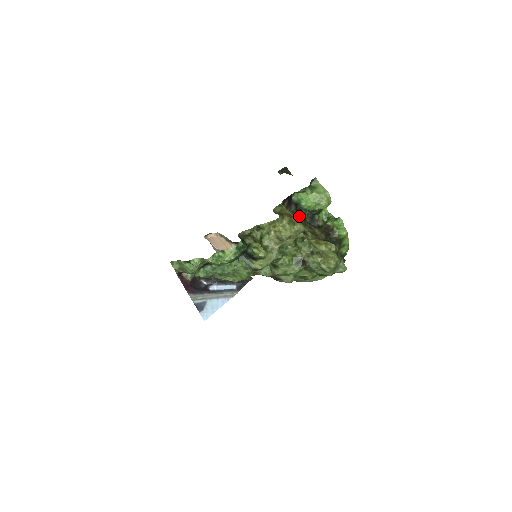
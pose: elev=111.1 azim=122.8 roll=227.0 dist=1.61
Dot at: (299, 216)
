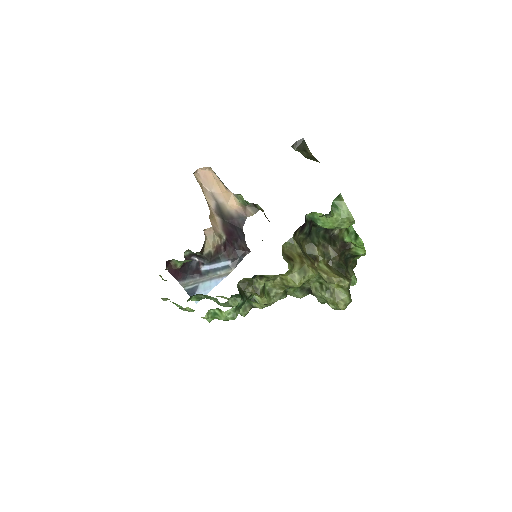
Dot at: (312, 231)
